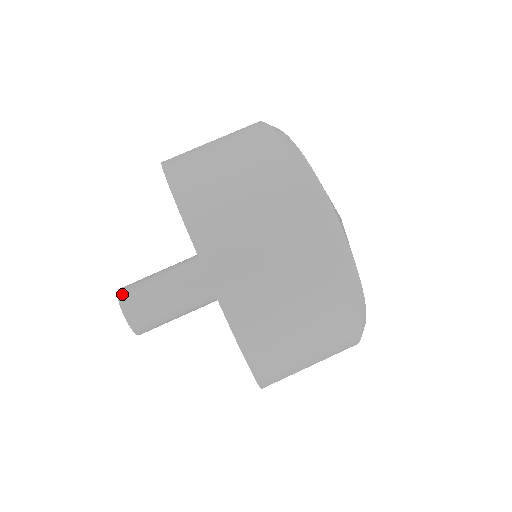
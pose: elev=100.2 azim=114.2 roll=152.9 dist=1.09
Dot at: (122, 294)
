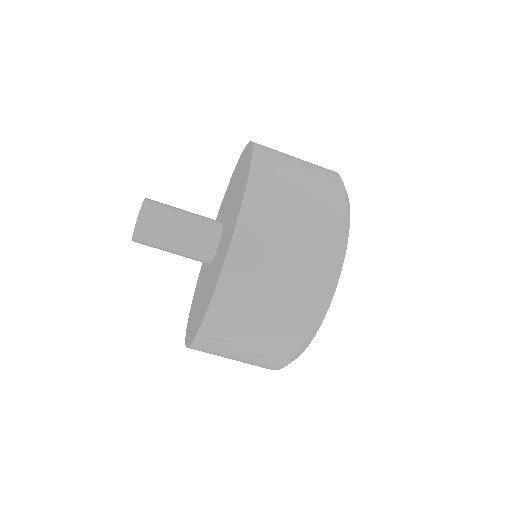
Dot at: (141, 221)
